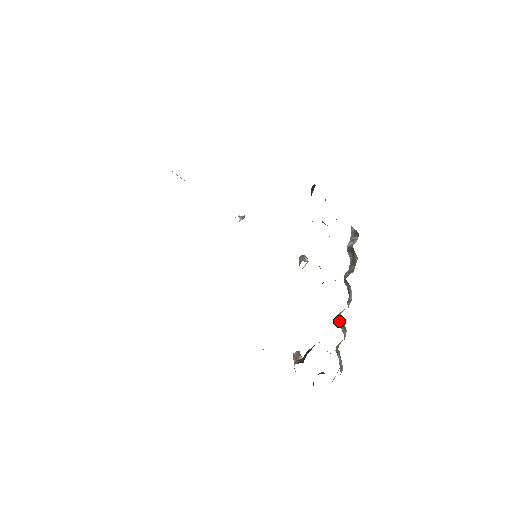
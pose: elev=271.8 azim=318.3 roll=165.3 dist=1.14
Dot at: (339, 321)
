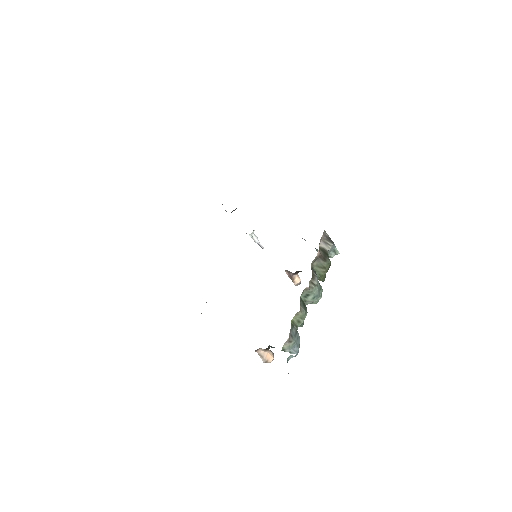
Dot at: (302, 302)
